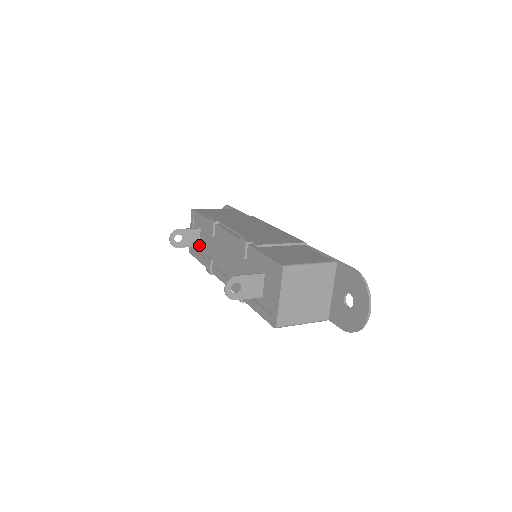
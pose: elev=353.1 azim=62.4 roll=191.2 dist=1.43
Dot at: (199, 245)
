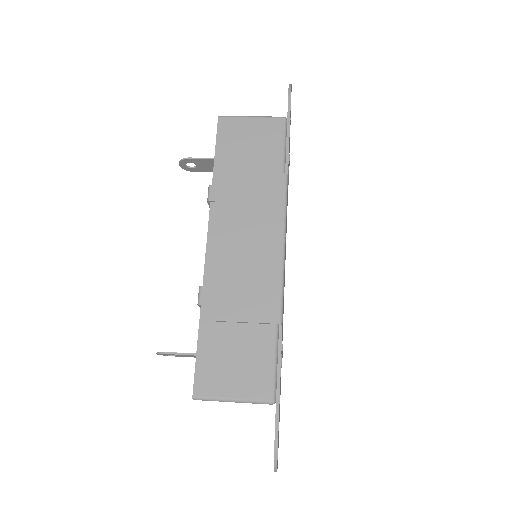
Dot at: occluded
